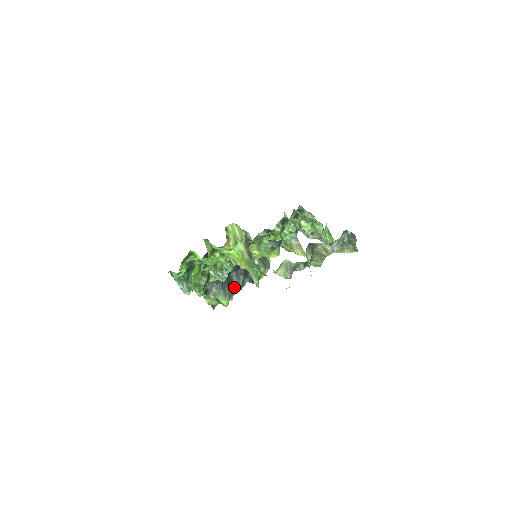
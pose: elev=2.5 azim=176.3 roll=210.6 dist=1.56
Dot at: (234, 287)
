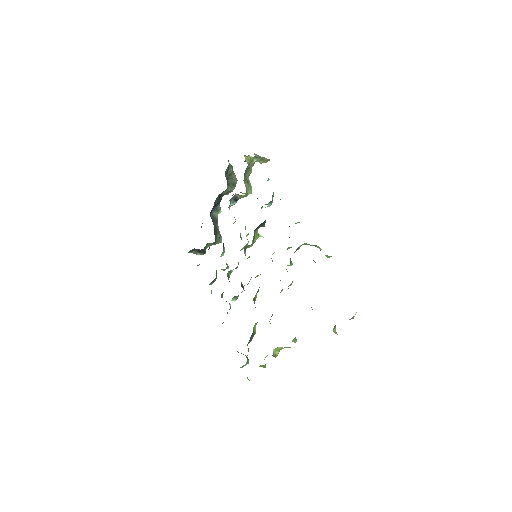
Dot at: (217, 220)
